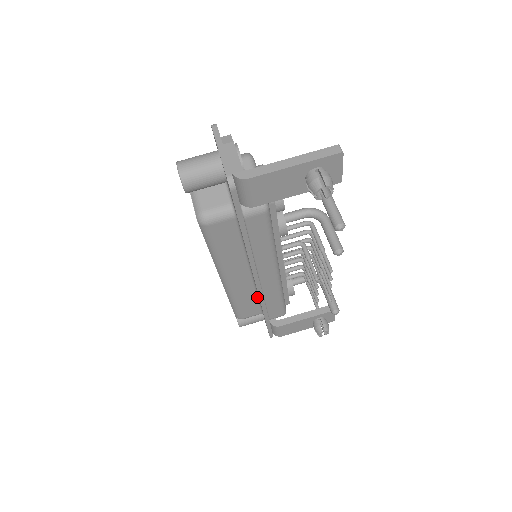
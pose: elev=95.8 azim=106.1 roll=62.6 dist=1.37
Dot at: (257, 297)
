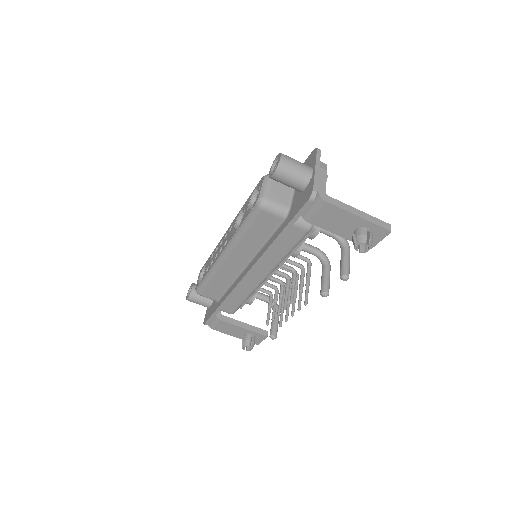
Dot at: (229, 286)
